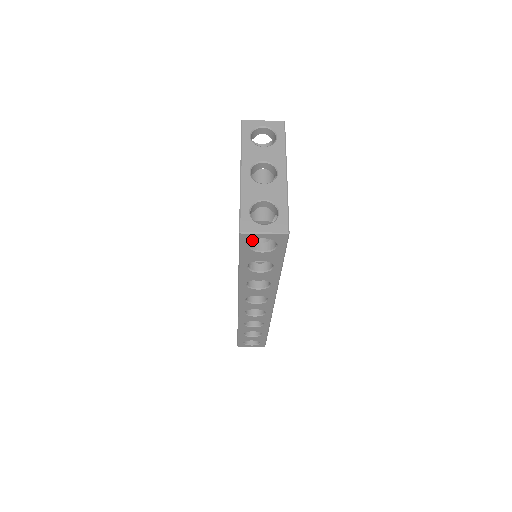
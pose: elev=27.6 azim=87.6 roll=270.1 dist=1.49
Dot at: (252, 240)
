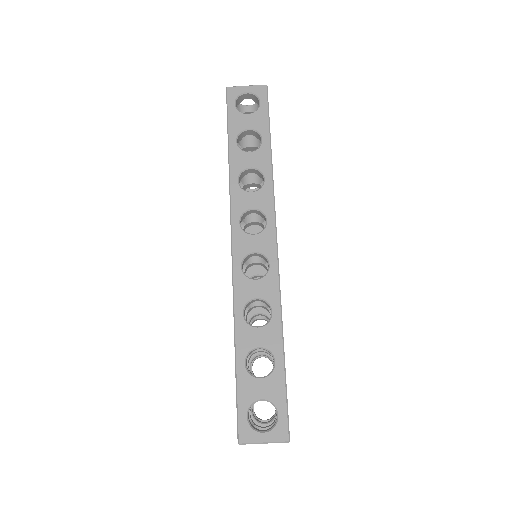
Dot at: (237, 96)
